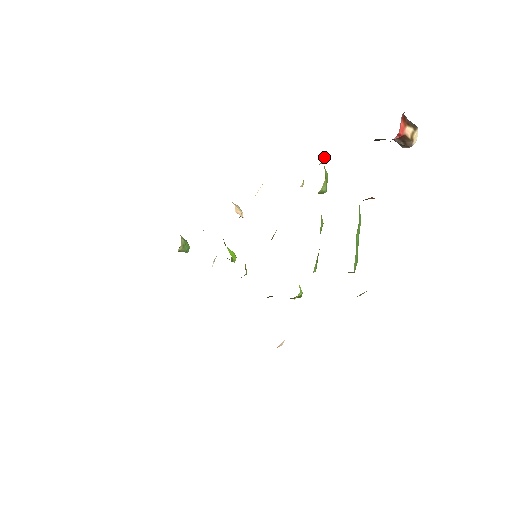
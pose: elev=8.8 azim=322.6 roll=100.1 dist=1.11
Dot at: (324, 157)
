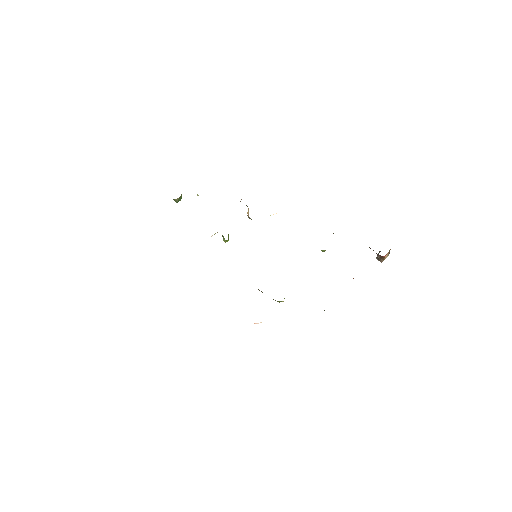
Dot at: occluded
